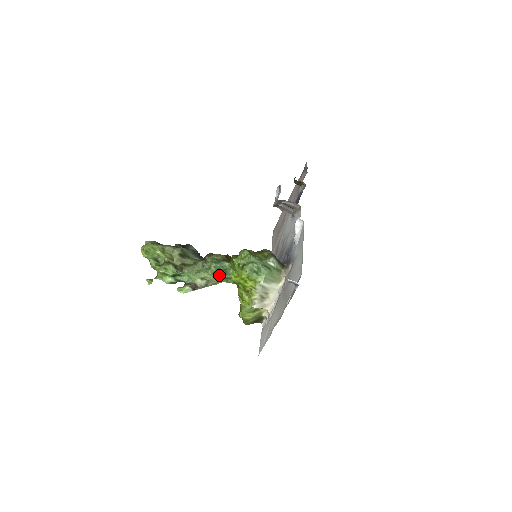
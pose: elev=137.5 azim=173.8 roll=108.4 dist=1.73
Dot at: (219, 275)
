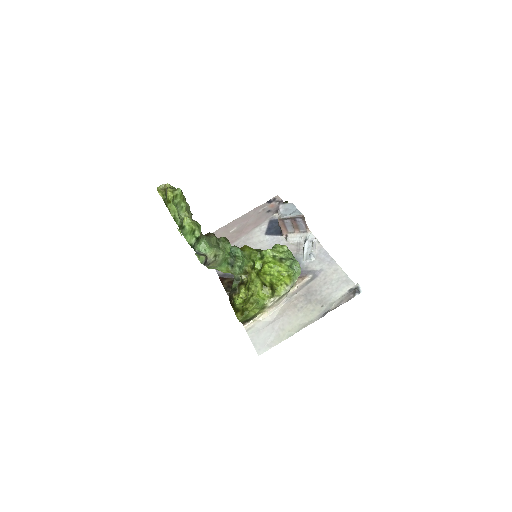
Dot at: (226, 259)
